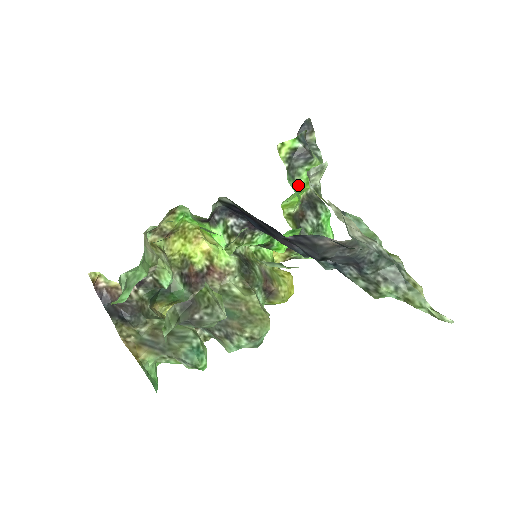
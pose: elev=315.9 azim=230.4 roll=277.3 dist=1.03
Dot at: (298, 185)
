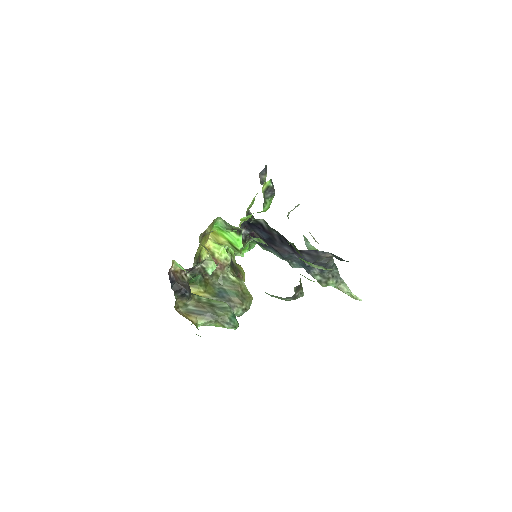
Dot at: (263, 209)
